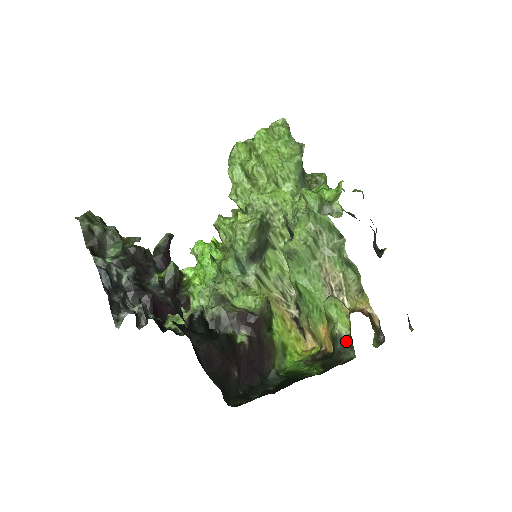
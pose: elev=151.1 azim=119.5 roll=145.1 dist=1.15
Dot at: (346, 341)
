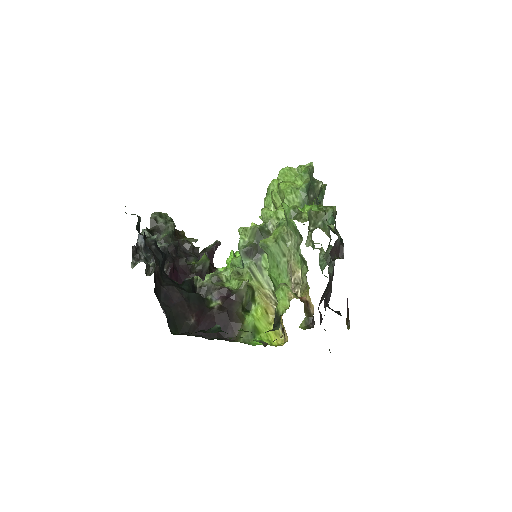
Dot at: (280, 318)
